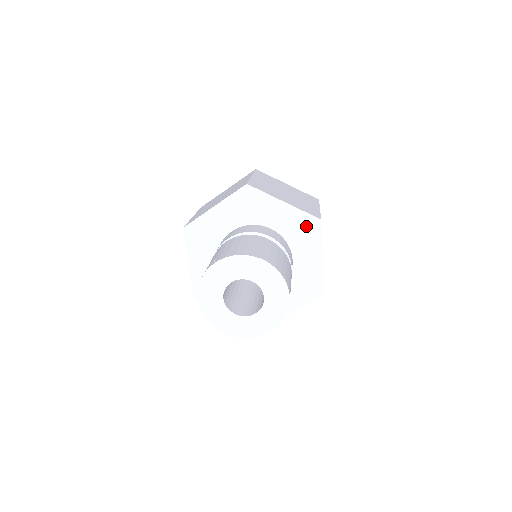
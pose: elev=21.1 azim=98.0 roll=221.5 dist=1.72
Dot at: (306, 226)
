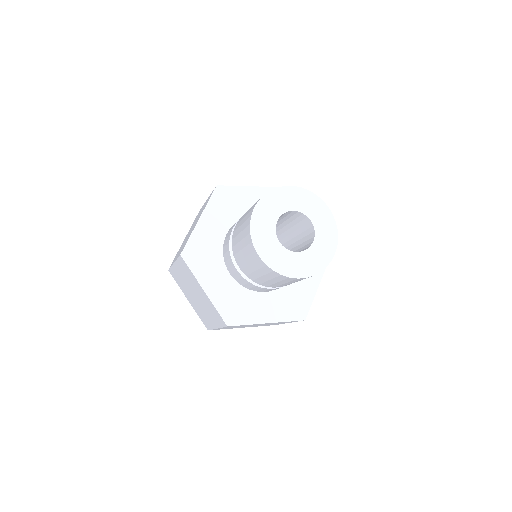
Dot at: occluded
